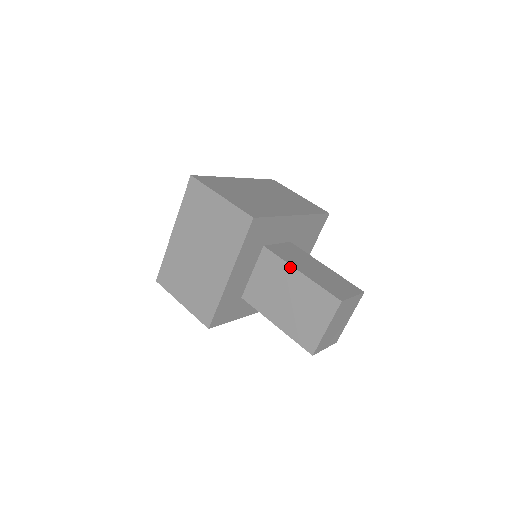
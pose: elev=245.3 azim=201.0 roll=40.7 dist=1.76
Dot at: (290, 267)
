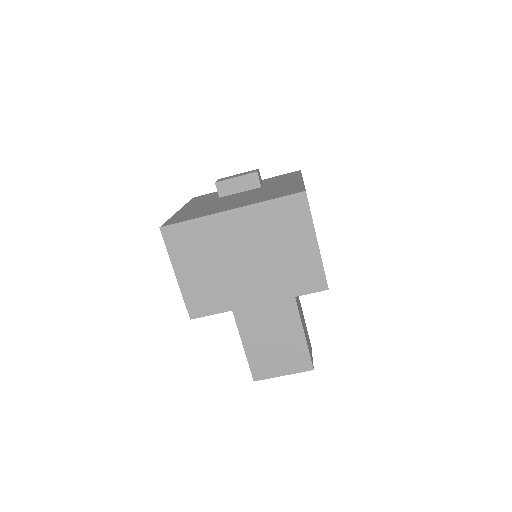
Dot at: (298, 318)
